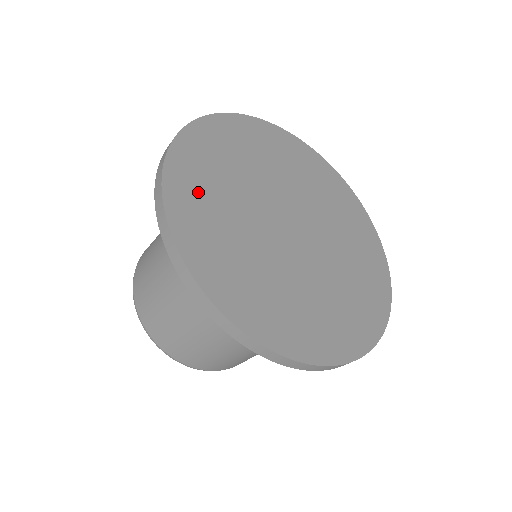
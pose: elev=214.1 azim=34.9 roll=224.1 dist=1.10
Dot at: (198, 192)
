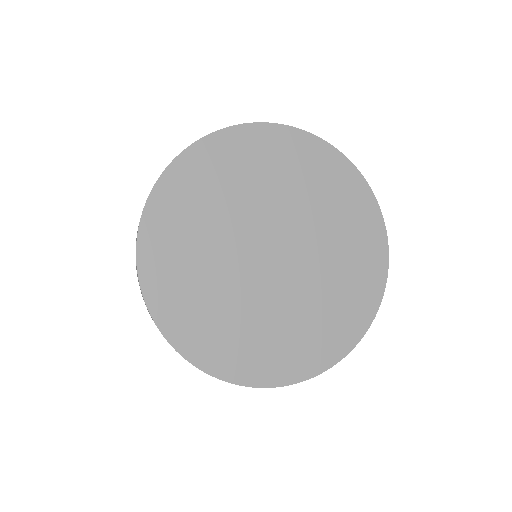
Dot at: (183, 205)
